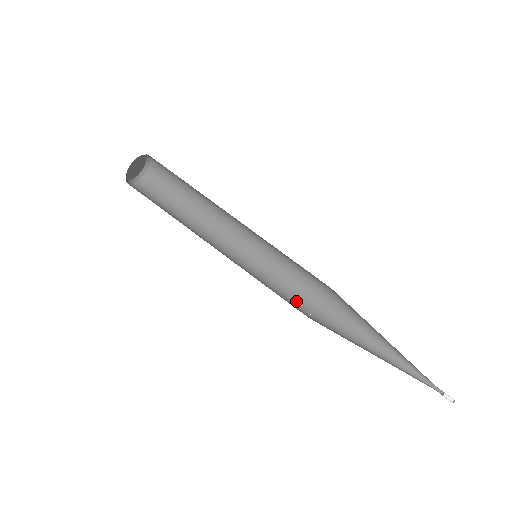
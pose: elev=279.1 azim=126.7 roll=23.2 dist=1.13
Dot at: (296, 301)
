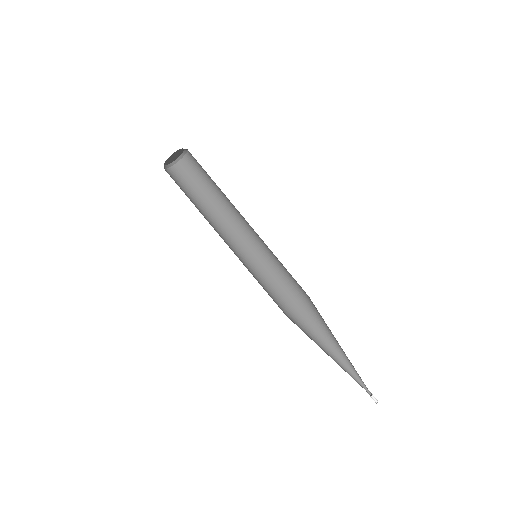
Dot at: occluded
